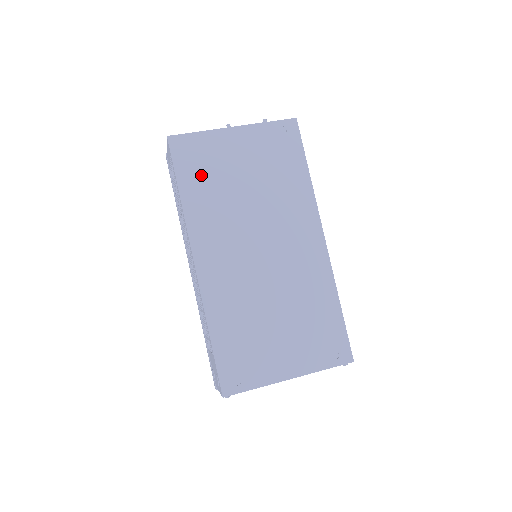
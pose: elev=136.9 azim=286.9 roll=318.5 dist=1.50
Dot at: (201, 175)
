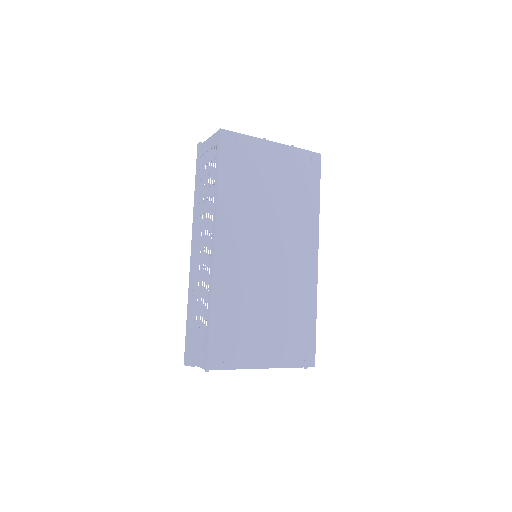
Dot at: (239, 172)
